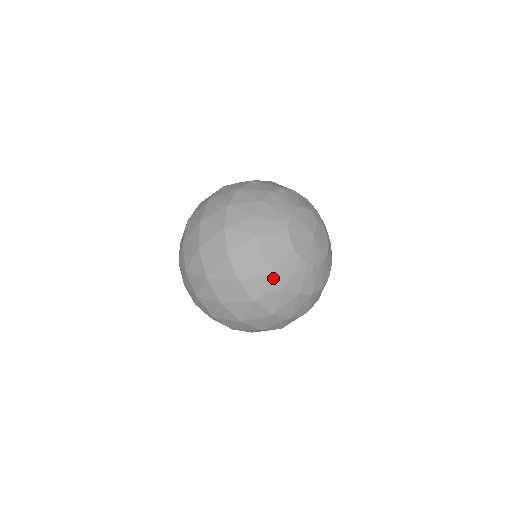
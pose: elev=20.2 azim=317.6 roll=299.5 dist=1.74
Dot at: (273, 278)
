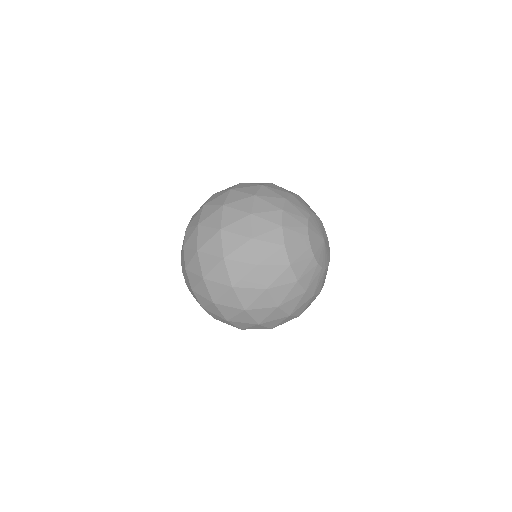
Dot at: (283, 250)
